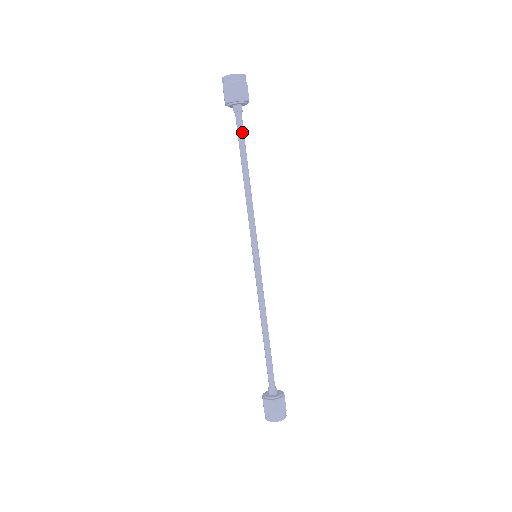
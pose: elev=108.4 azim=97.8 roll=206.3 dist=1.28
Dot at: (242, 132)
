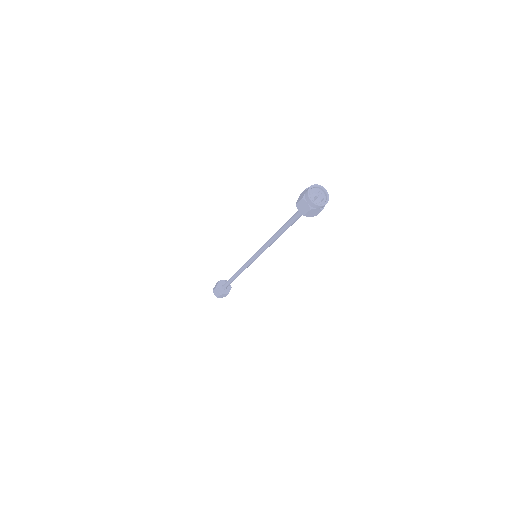
Dot at: (296, 220)
